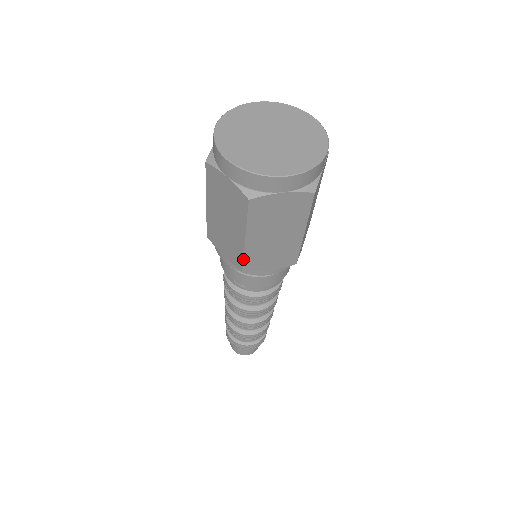
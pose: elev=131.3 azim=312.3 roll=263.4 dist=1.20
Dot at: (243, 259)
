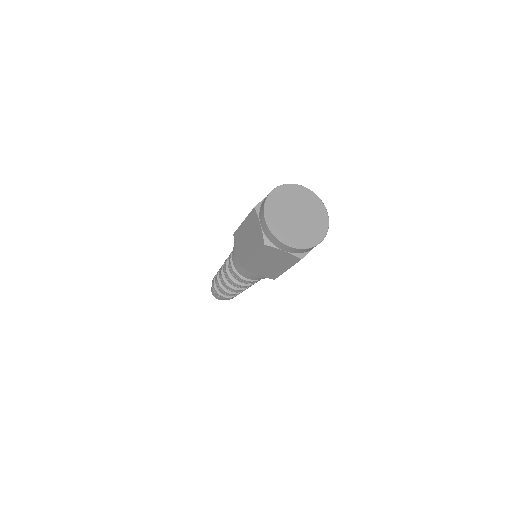
Dot at: (246, 263)
